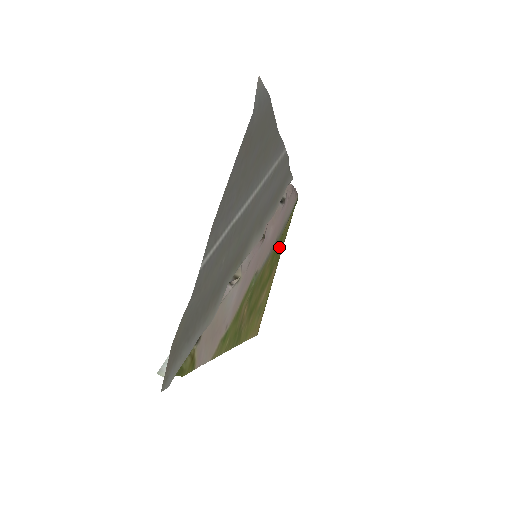
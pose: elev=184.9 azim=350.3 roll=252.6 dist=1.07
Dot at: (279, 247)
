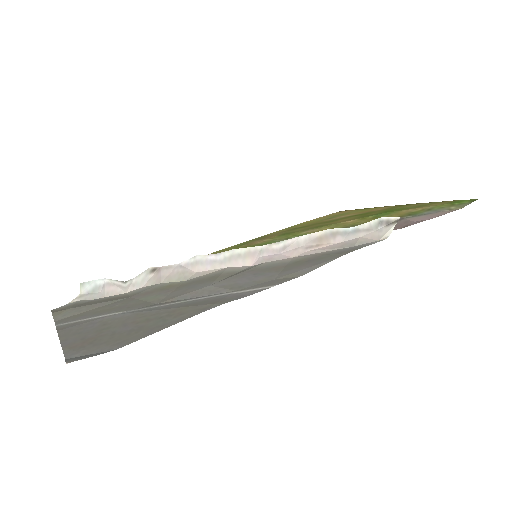
Dot at: (397, 208)
